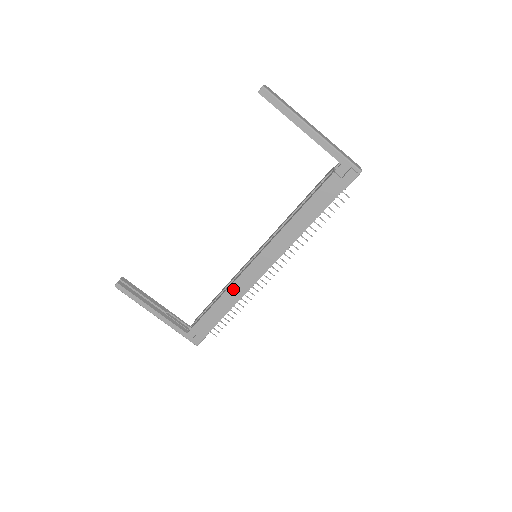
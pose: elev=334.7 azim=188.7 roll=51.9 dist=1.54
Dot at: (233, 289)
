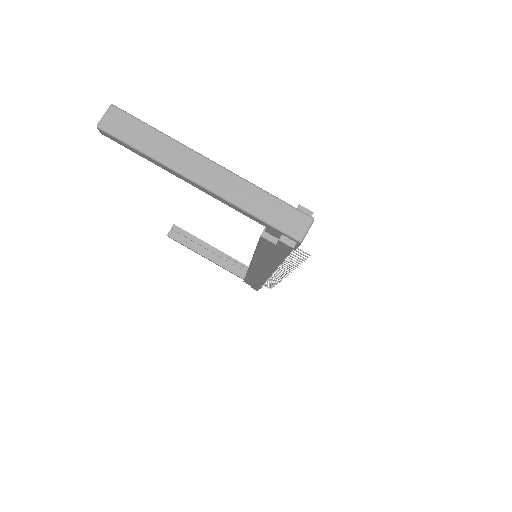
Dot at: (251, 275)
